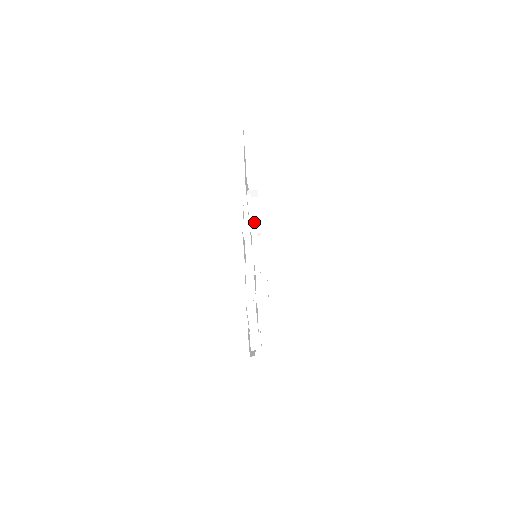
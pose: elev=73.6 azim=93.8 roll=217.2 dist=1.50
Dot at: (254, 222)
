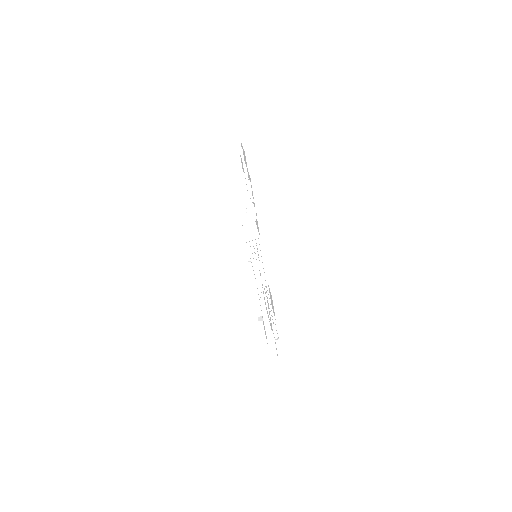
Dot at: (249, 199)
